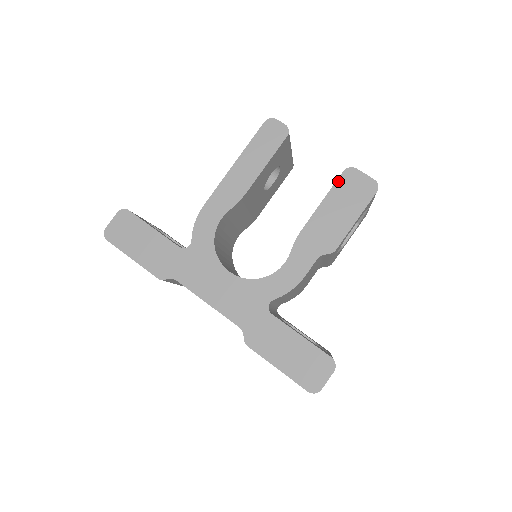
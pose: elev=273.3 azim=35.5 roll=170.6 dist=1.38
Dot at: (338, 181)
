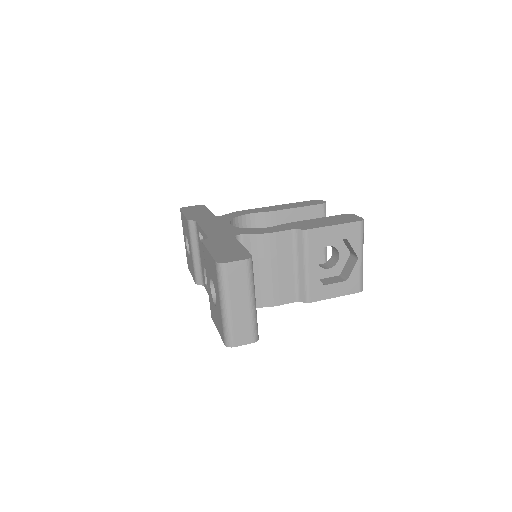
Dot at: (338, 215)
